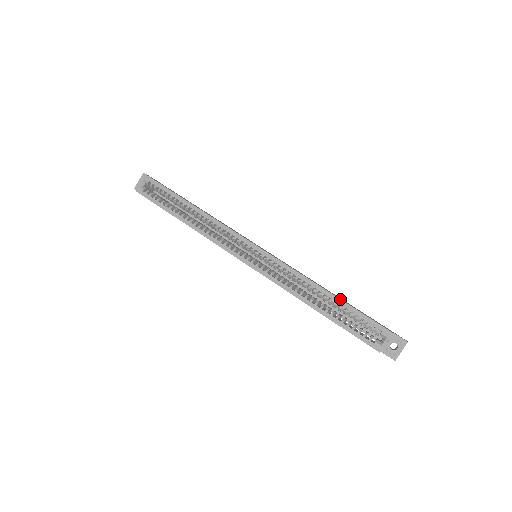
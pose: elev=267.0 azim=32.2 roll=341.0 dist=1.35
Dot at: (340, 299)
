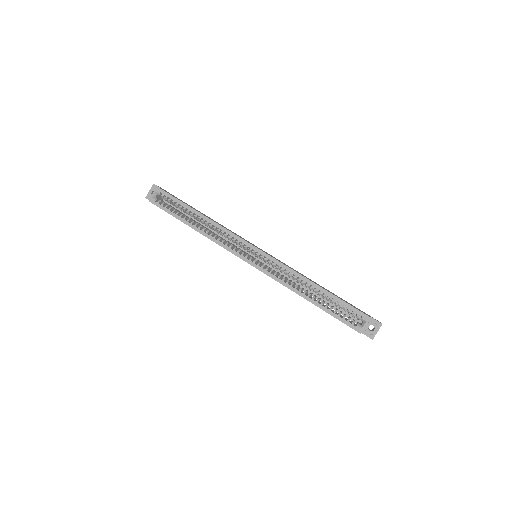
Dot at: (328, 291)
